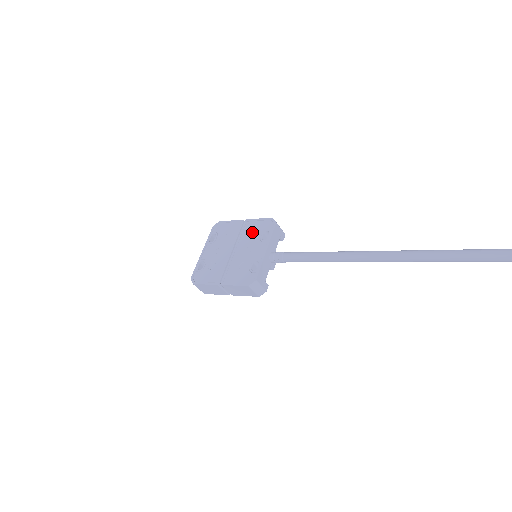
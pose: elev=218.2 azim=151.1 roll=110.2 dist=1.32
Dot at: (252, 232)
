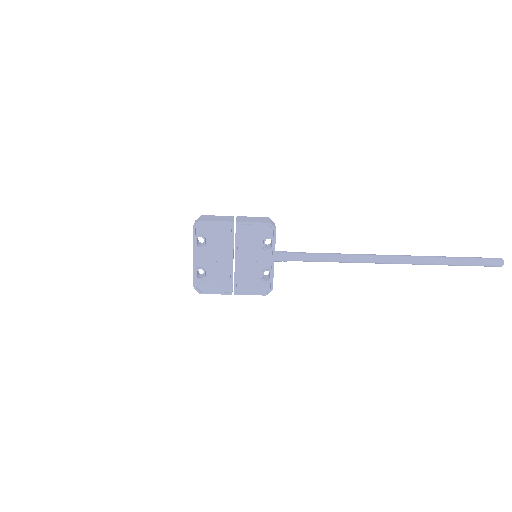
Dot at: (250, 239)
